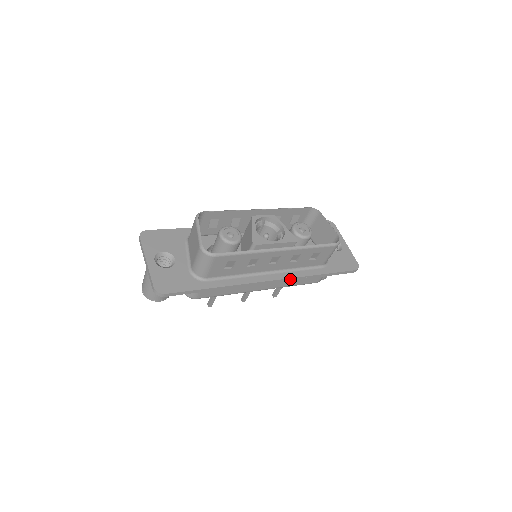
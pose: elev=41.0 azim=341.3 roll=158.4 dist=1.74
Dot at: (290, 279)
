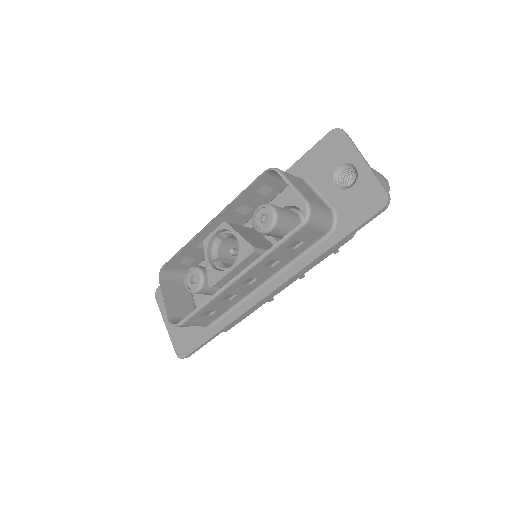
Dot at: (292, 277)
